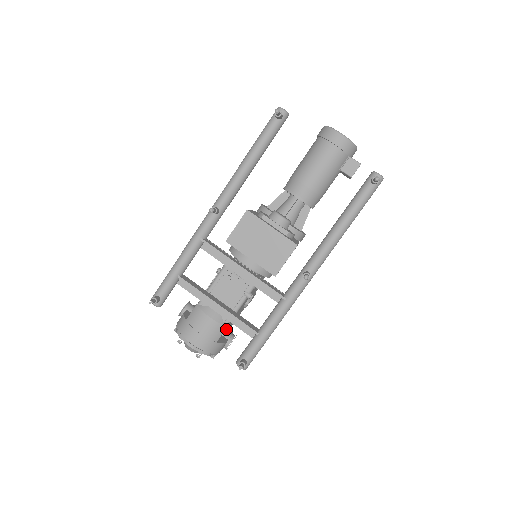
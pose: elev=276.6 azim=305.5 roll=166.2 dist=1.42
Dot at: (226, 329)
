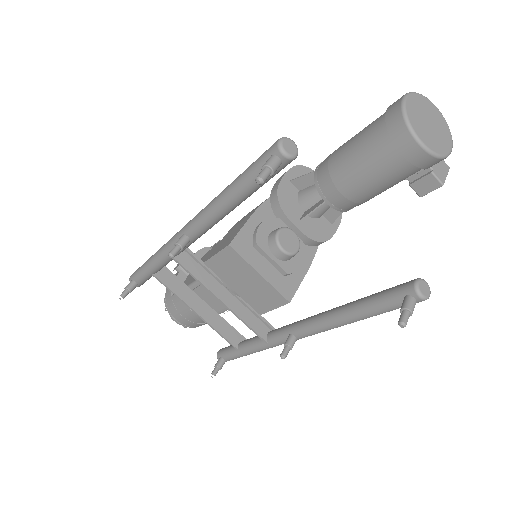
Dot at: occluded
